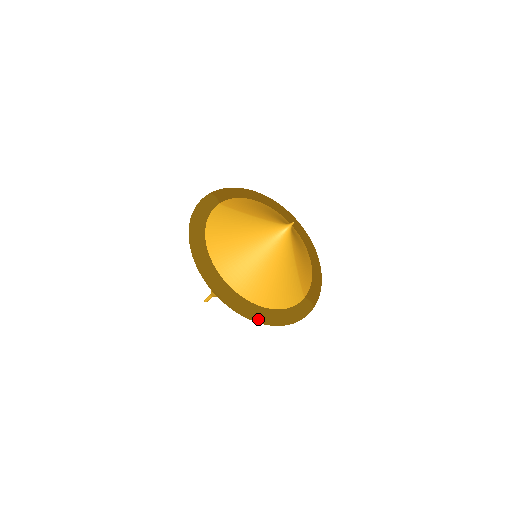
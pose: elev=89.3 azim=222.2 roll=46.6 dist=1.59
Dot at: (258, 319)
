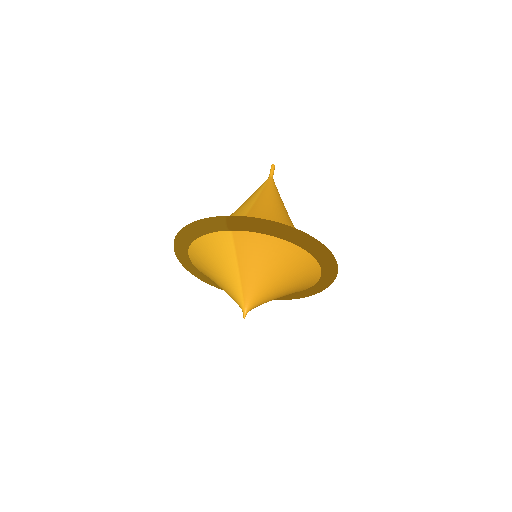
Dot at: occluded
